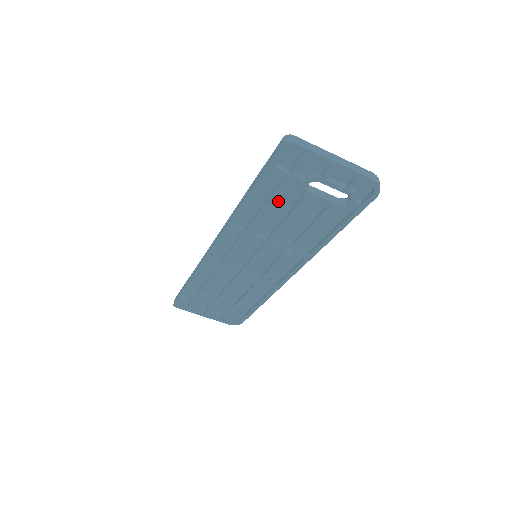
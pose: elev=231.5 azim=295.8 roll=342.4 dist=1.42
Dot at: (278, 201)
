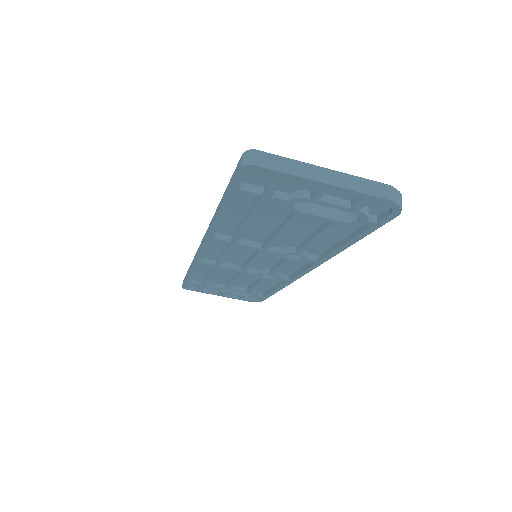
Dot at: (262, 215)
